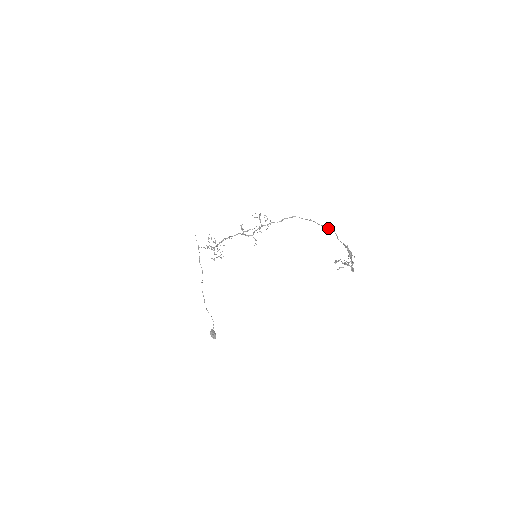
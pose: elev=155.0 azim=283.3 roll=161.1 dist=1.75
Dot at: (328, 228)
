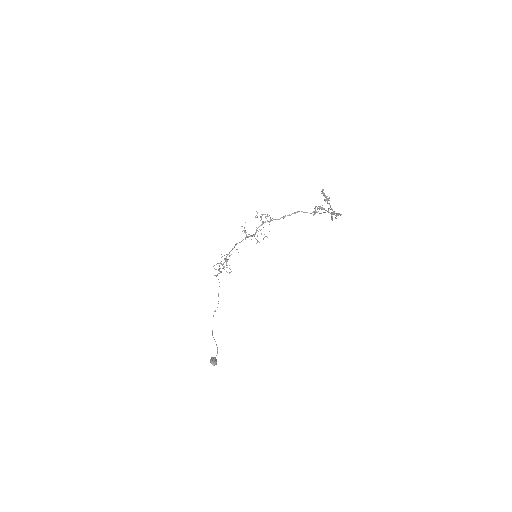
Dot at: occluded
